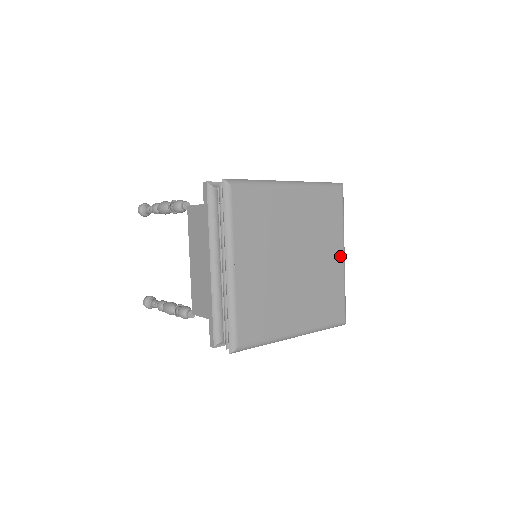
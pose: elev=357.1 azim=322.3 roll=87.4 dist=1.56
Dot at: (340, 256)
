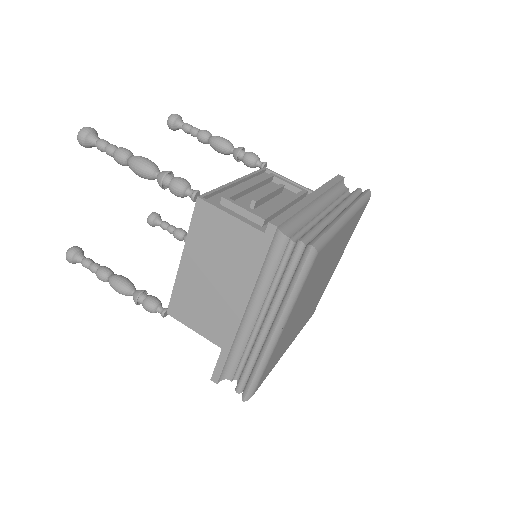
Dot at: (337, 264)
